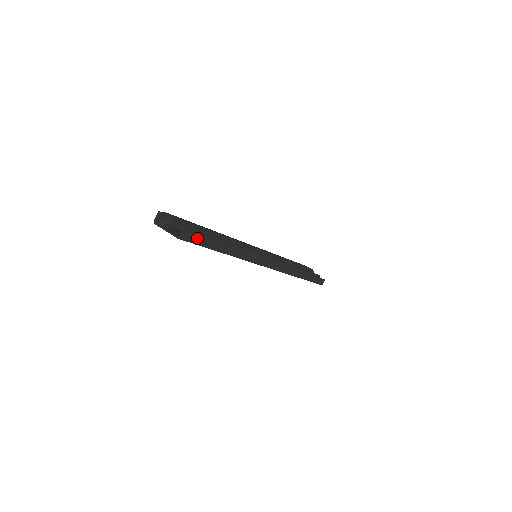
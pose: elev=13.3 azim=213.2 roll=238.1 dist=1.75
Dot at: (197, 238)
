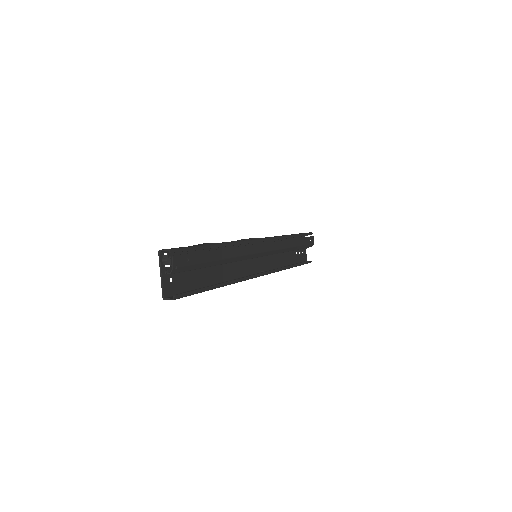
Dot at: occluded
